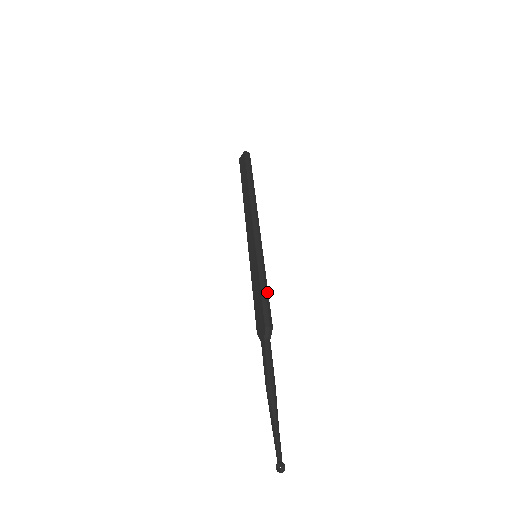
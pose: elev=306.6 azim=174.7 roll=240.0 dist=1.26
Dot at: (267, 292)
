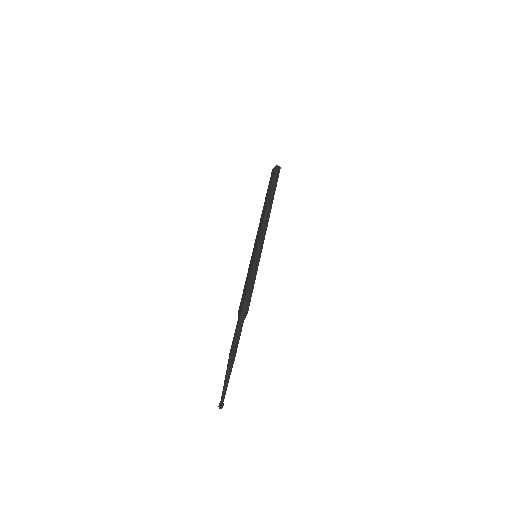
Dot at: (253, 286)
